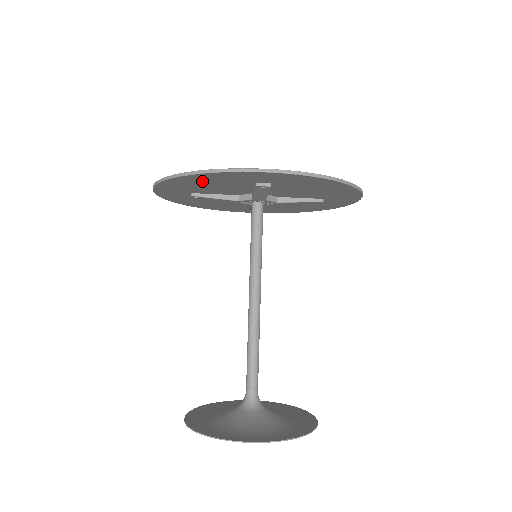
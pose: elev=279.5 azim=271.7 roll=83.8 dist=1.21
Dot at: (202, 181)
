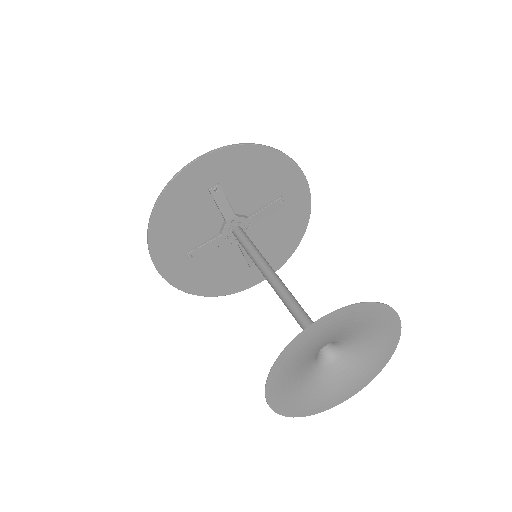
Dot at: (173, 214)
